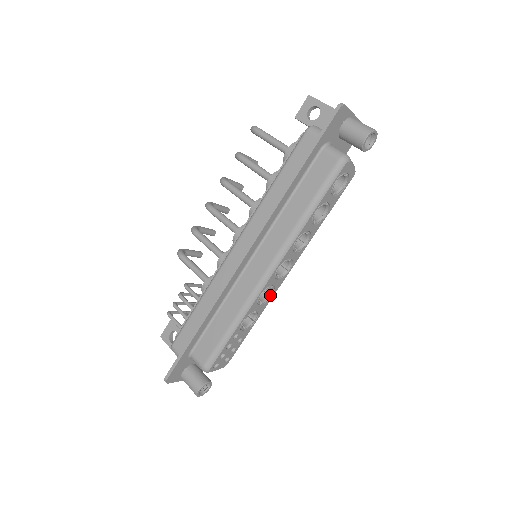
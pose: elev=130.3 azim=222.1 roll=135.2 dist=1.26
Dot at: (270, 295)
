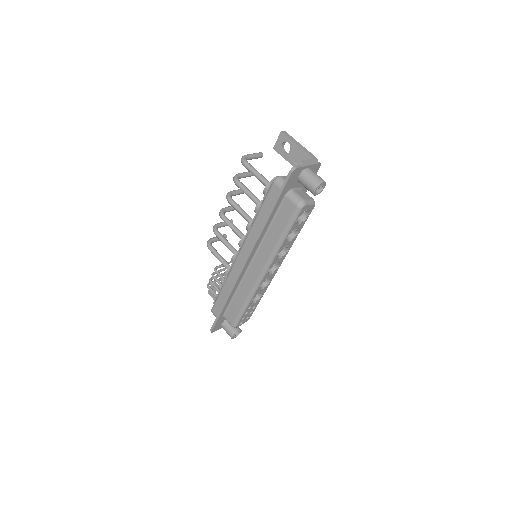
Dot at: (269, 281)
